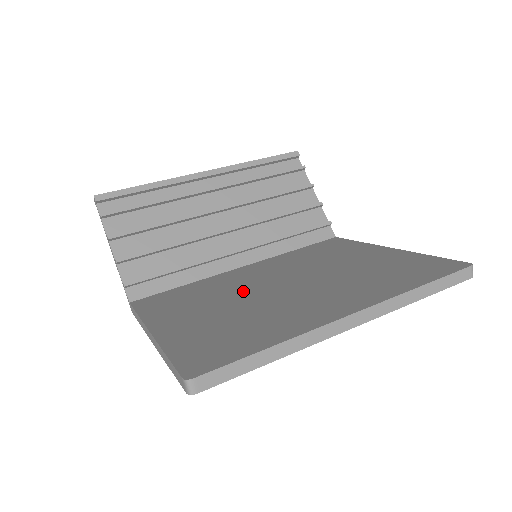
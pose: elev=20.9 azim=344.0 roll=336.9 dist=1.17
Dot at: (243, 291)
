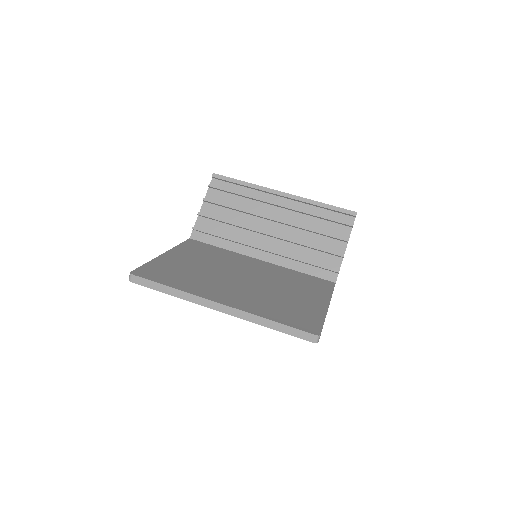
Dot at: (226, 267)
